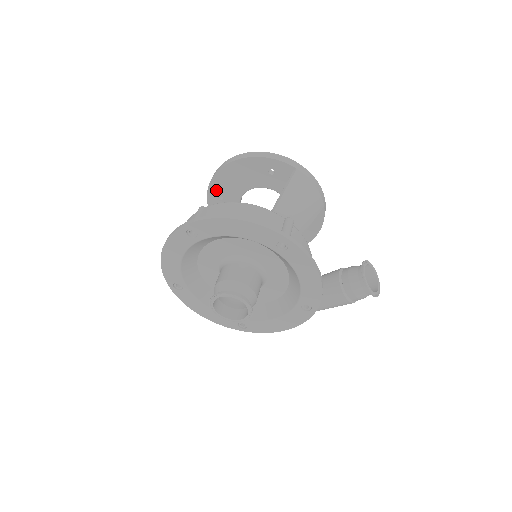
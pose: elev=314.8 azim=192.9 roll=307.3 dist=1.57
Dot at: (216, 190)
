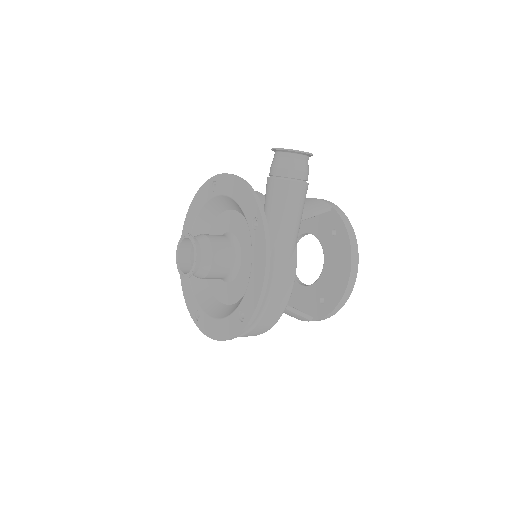
Dot at: occluded
